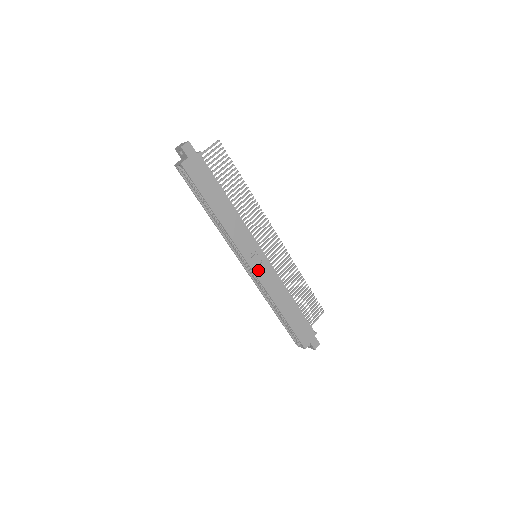
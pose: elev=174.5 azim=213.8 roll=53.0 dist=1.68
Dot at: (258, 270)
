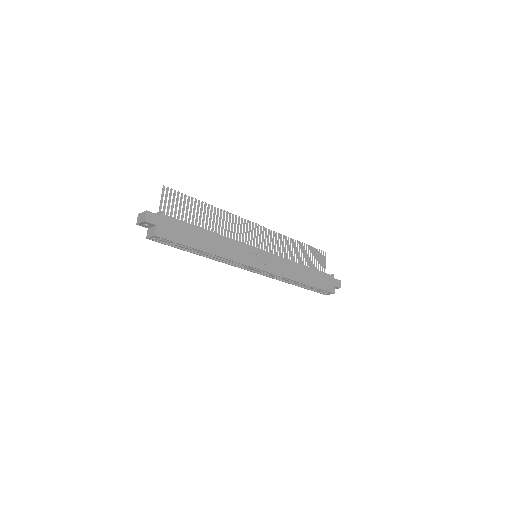
Dot at: (267, 267)
